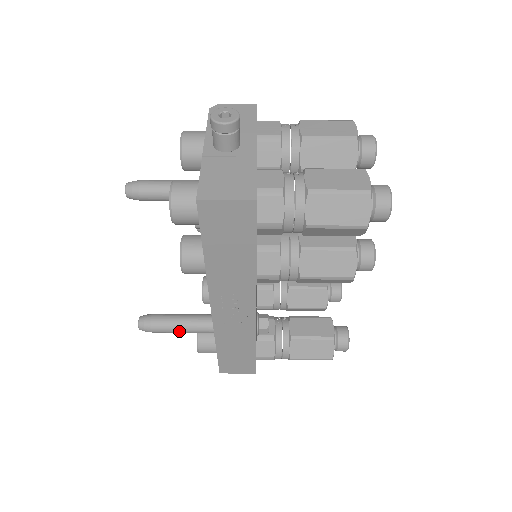
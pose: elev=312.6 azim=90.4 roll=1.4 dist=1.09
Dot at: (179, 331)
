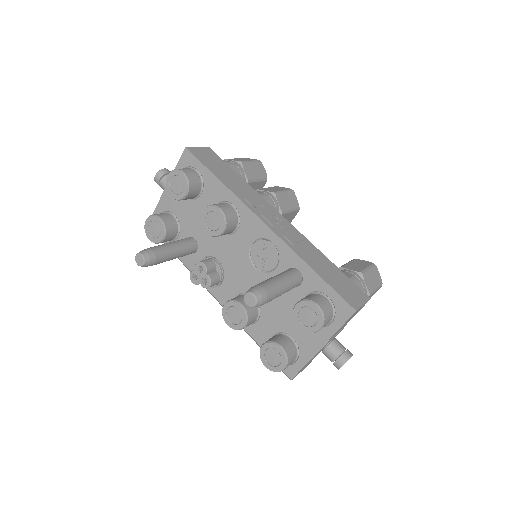
Dot at: (279, 281)
